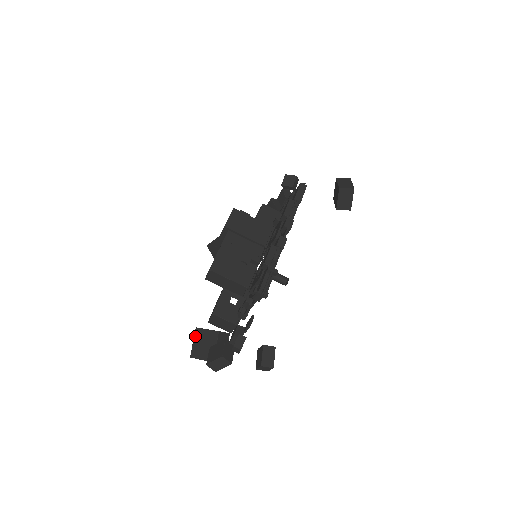
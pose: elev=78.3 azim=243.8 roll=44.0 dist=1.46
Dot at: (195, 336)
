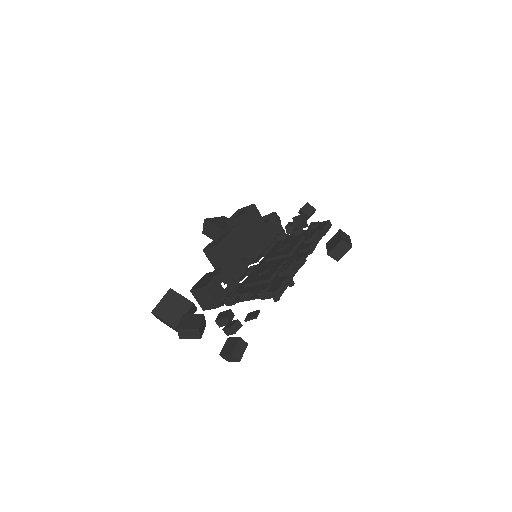
Dot at: (166, 295)
